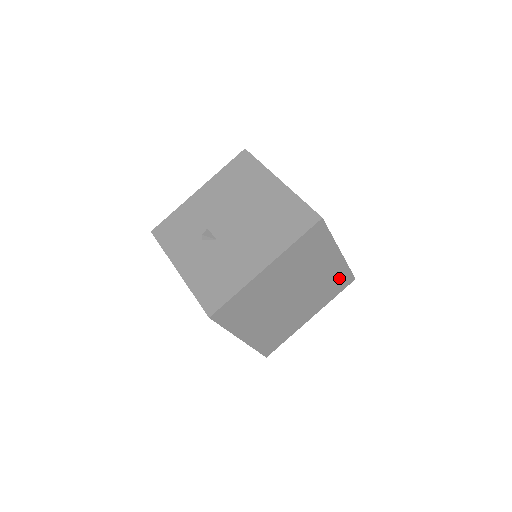
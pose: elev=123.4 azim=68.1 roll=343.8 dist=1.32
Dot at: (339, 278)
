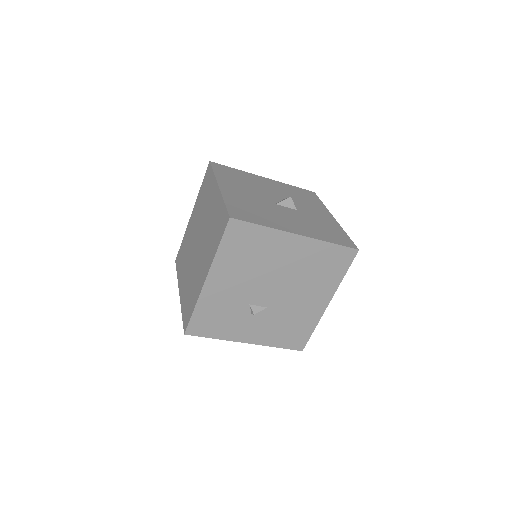
Dot at: occluded
